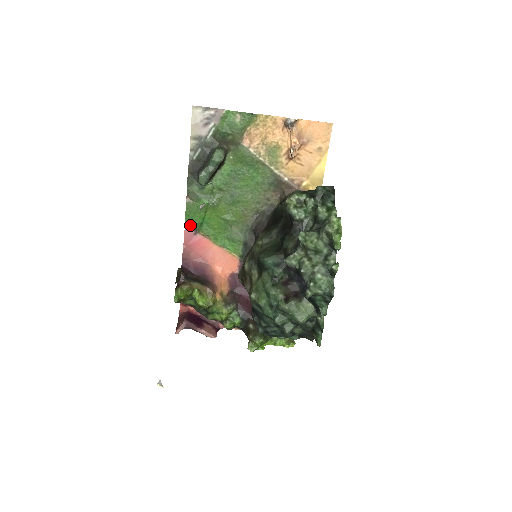
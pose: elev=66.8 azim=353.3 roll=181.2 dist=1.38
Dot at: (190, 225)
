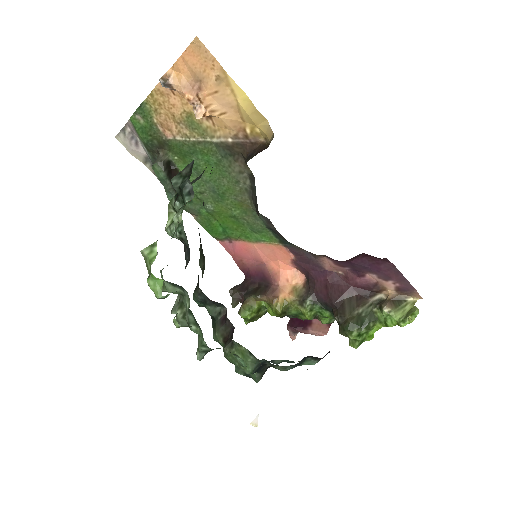
Dot at: (218, 238)
